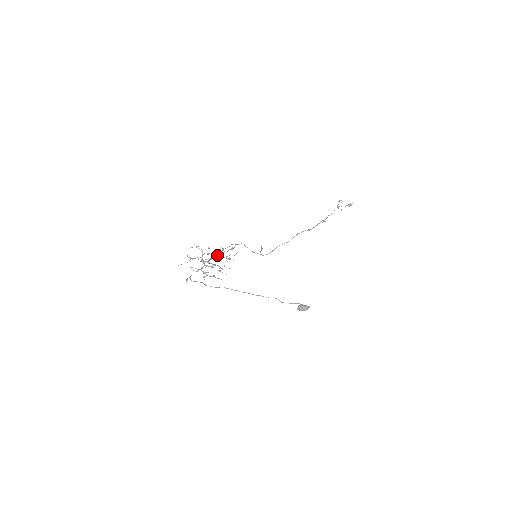
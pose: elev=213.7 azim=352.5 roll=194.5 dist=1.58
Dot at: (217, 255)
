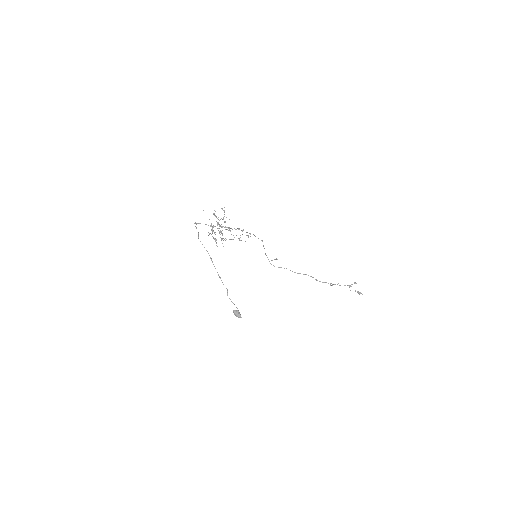
Dot at: occluded
